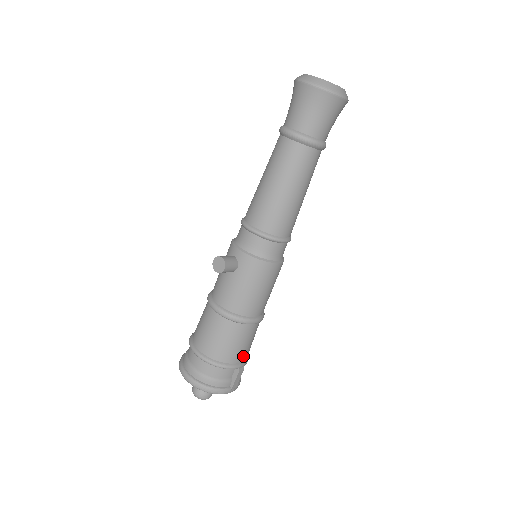
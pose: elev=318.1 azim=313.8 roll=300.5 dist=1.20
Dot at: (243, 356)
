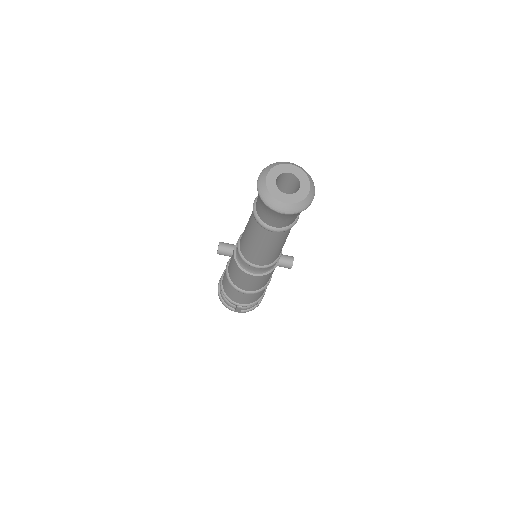
Dot at: (242, 302)
